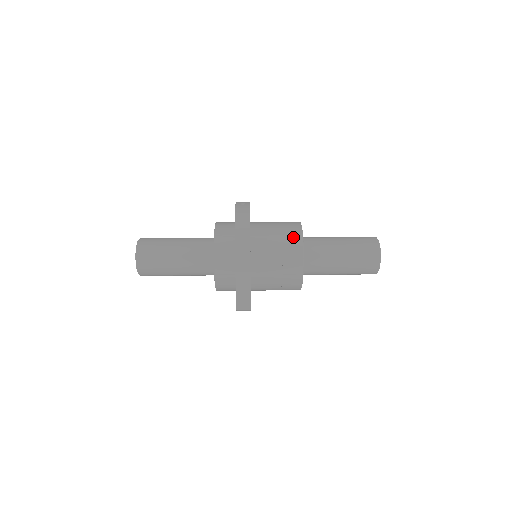
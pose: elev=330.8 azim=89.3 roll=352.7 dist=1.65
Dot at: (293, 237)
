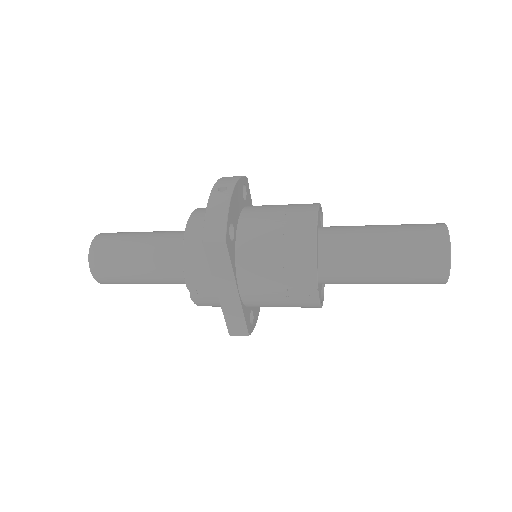
Dot at: (301, 243)
